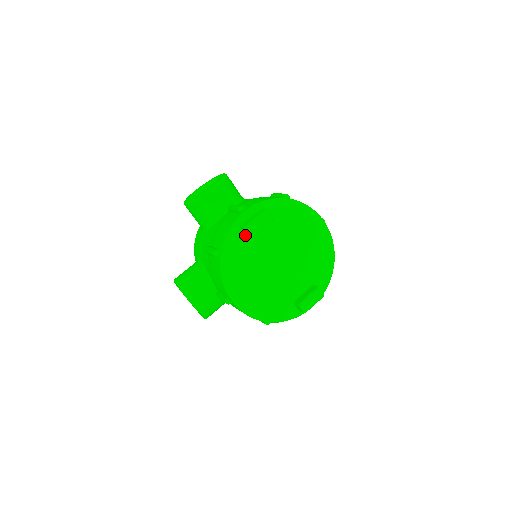
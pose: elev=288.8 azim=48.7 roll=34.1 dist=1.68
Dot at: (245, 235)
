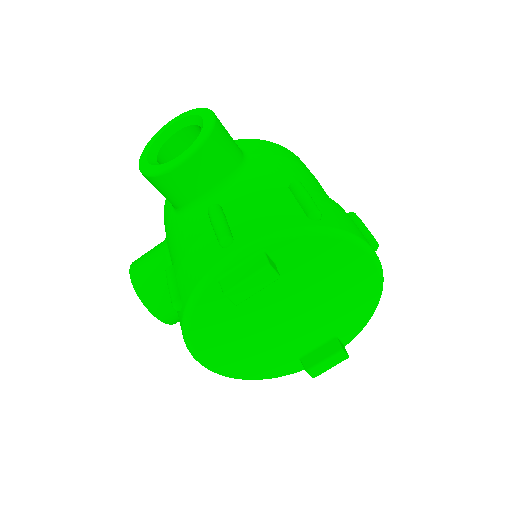
Dot at: occluded
